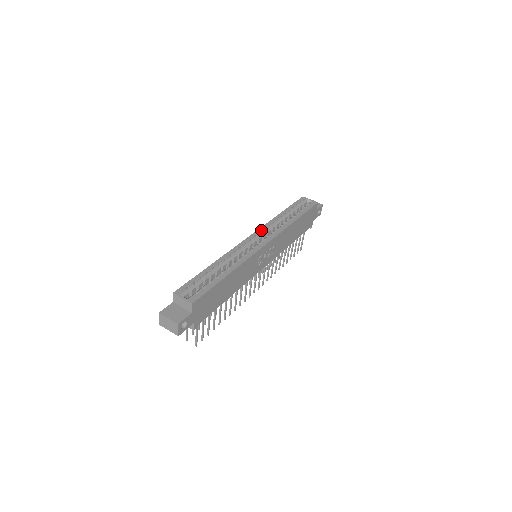
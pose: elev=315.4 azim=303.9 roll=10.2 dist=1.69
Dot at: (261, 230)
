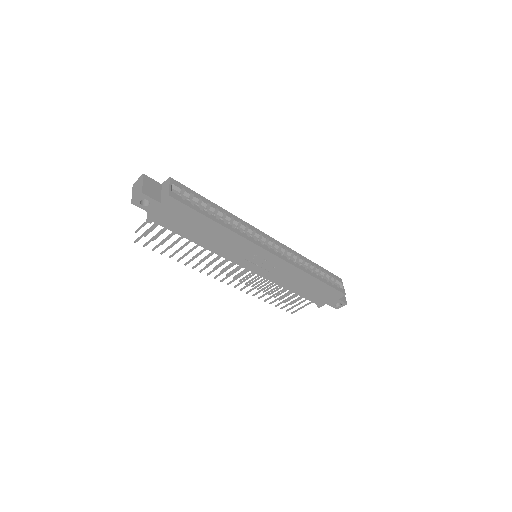
Dot at: (283, 246)
